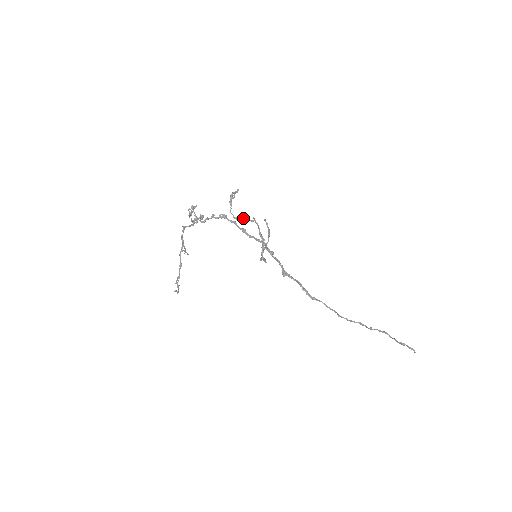
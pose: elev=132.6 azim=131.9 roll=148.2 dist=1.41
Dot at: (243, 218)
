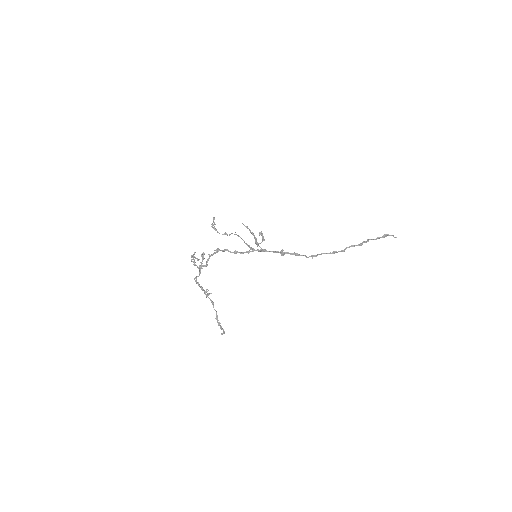
Dot at: (229, 234)
